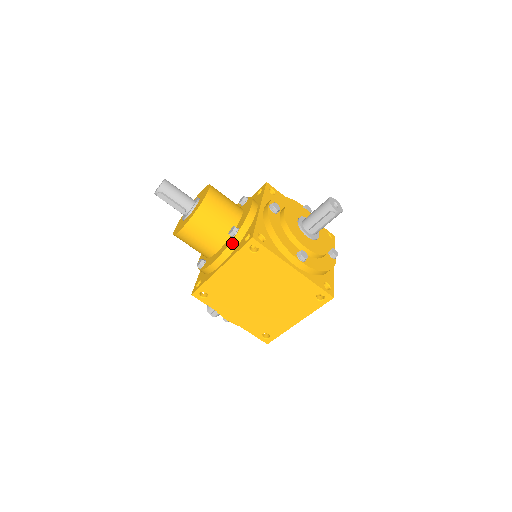
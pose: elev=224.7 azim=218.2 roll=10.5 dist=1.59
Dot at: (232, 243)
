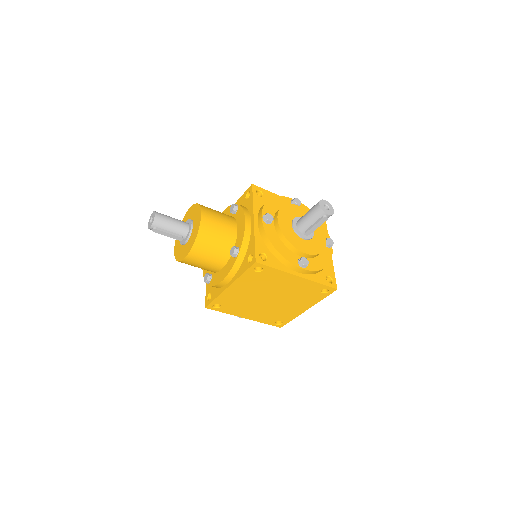
Dot at: (236, 264)
